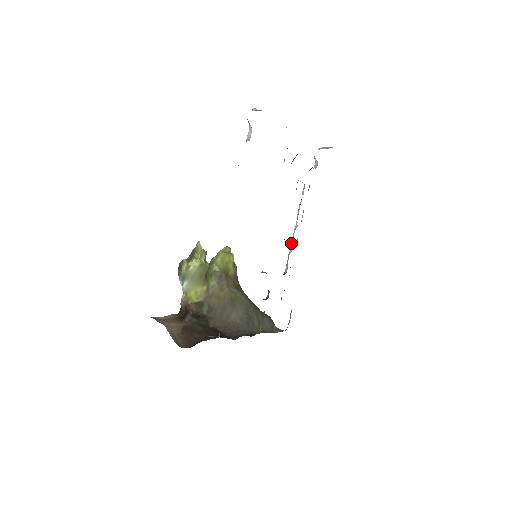
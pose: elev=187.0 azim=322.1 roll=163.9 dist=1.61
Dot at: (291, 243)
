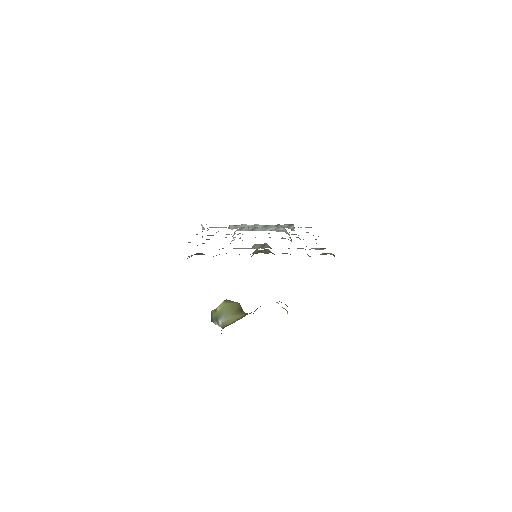
Dot at: occluded
